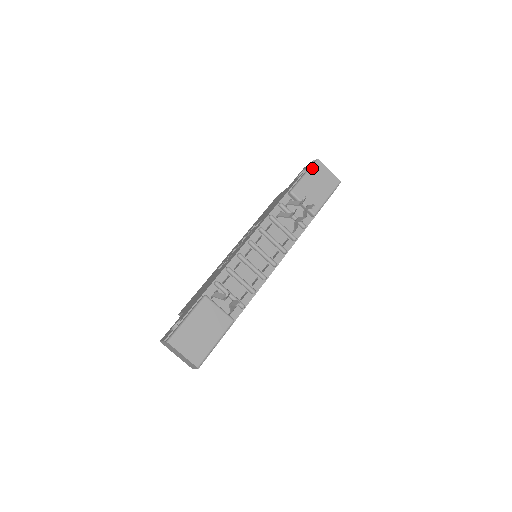
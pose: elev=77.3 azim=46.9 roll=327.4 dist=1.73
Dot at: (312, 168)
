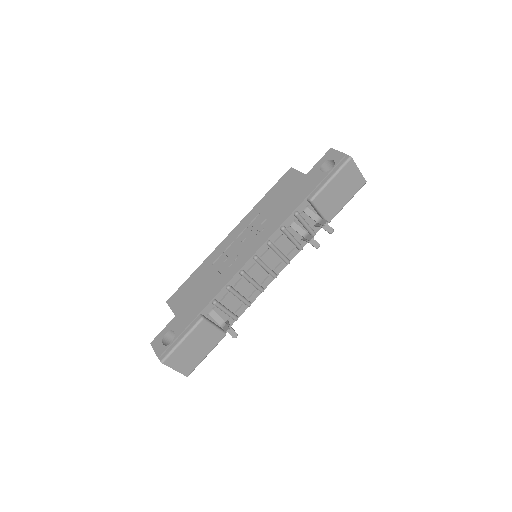
Dot at: (342, 169)
